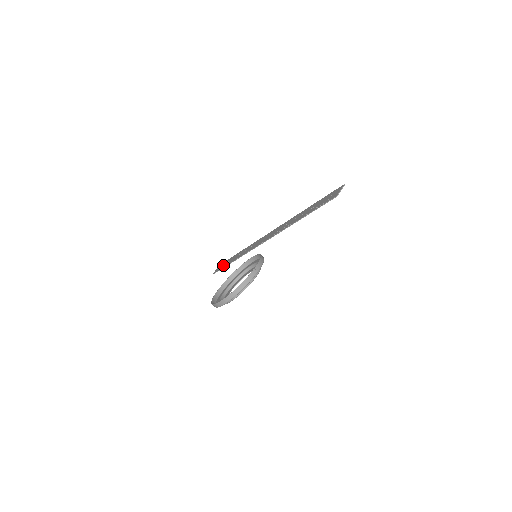
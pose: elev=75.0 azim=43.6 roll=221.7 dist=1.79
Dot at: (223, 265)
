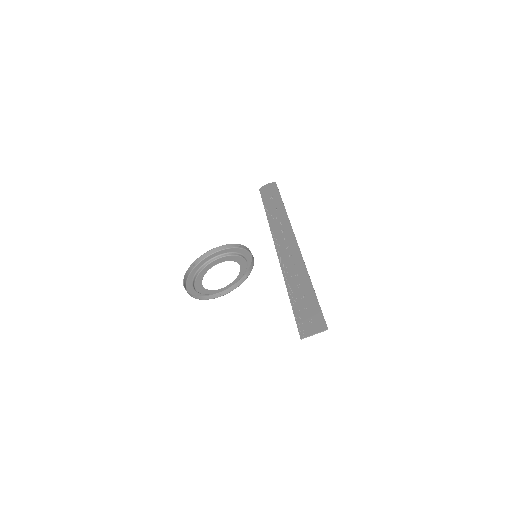
Dot at: (267, 193)
